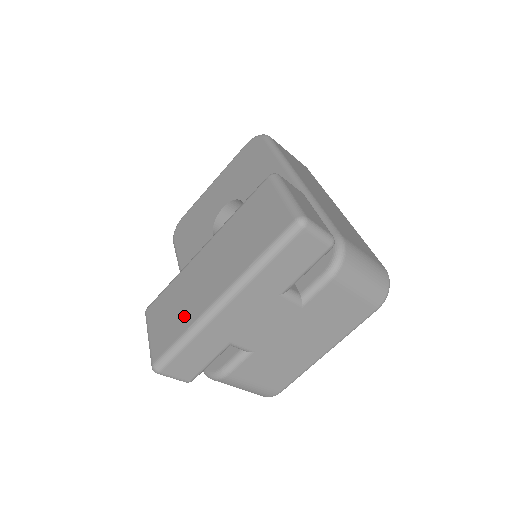
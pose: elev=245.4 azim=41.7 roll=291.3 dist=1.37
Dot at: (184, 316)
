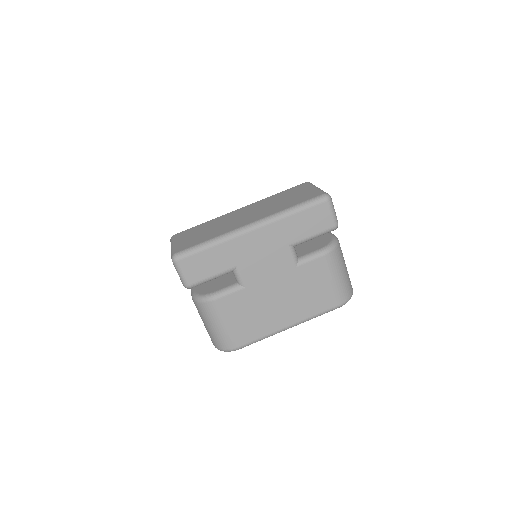
Dot at: (214, 232)
